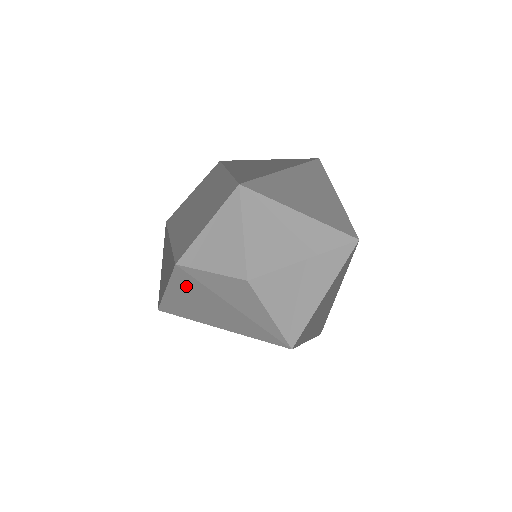
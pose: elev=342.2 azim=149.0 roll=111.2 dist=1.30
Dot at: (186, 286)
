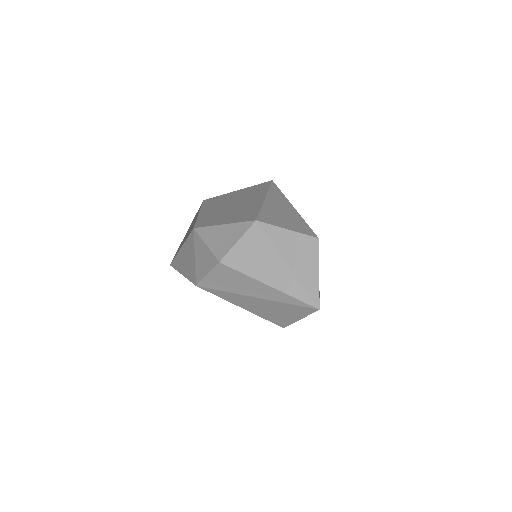
Dot at: (253, 242)
